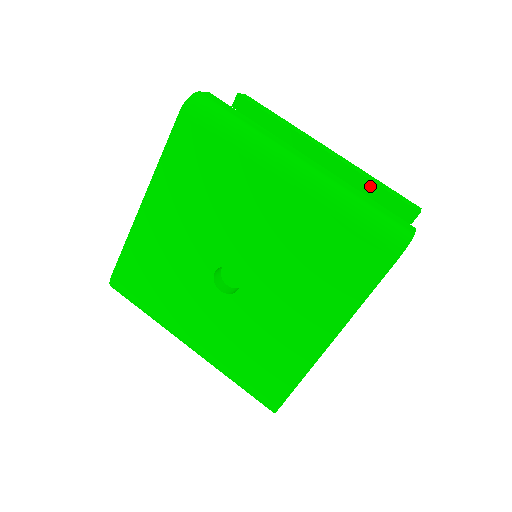
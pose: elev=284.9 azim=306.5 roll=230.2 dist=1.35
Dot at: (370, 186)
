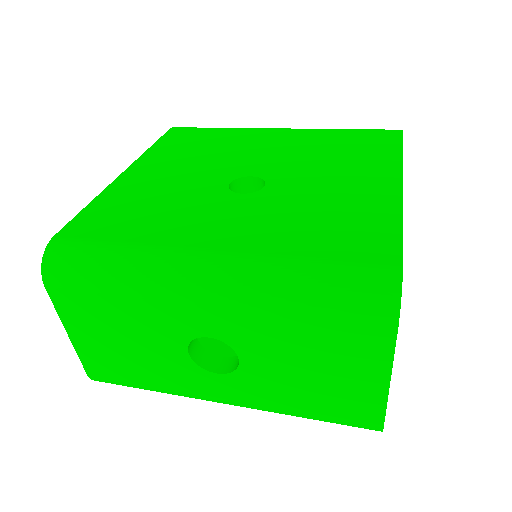
Dot at: occluded
